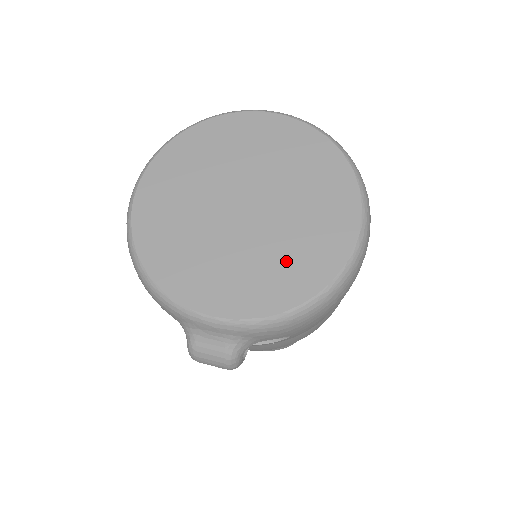
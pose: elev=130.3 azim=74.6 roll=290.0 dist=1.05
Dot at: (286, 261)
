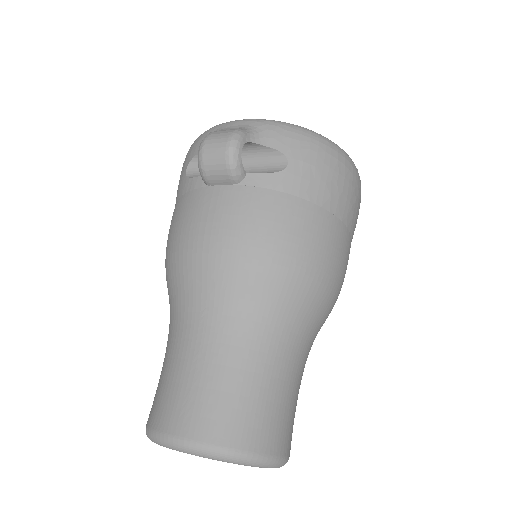
Dot at: occluded
